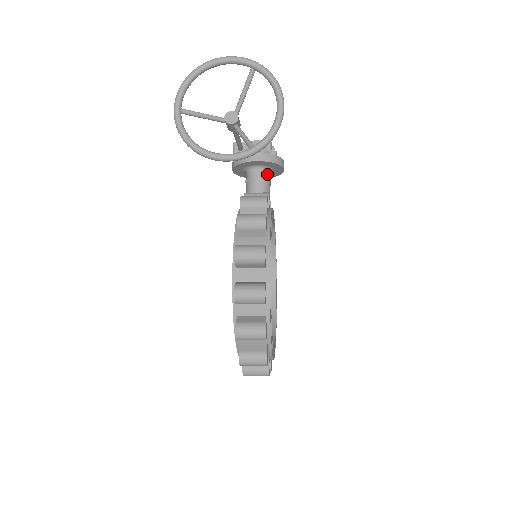
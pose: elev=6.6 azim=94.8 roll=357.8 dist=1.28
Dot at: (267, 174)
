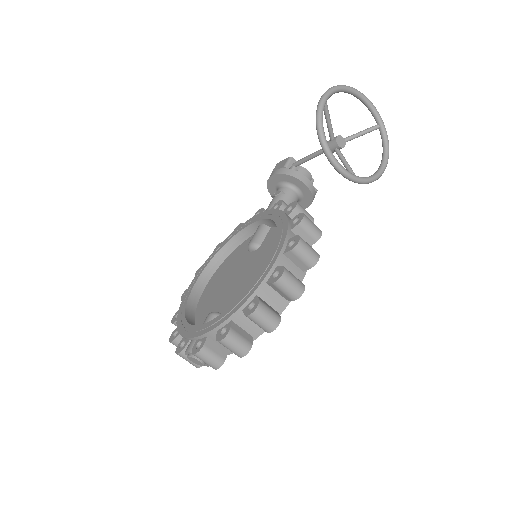
Dot at: occluded
